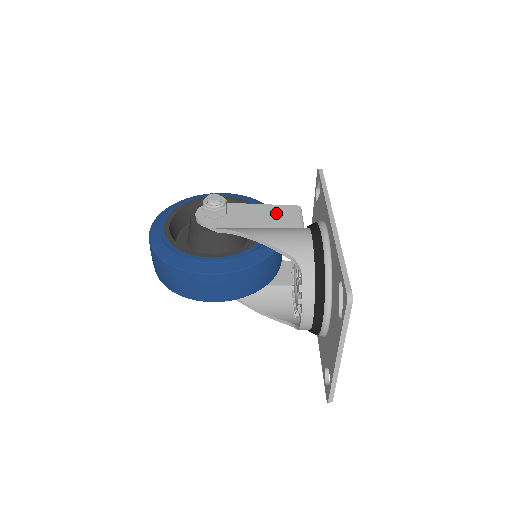
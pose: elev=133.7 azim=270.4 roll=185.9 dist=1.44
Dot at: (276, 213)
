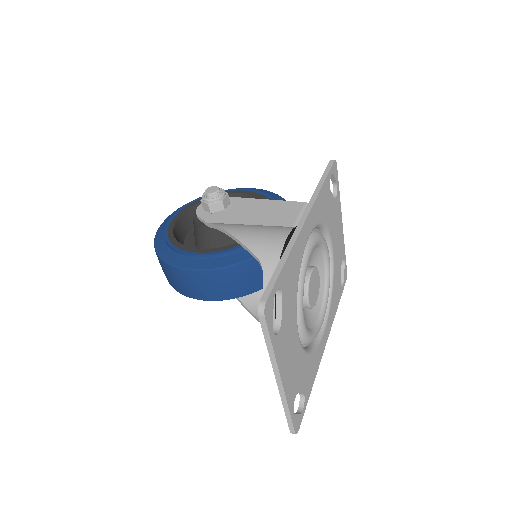
Dot at: (276, 209)
